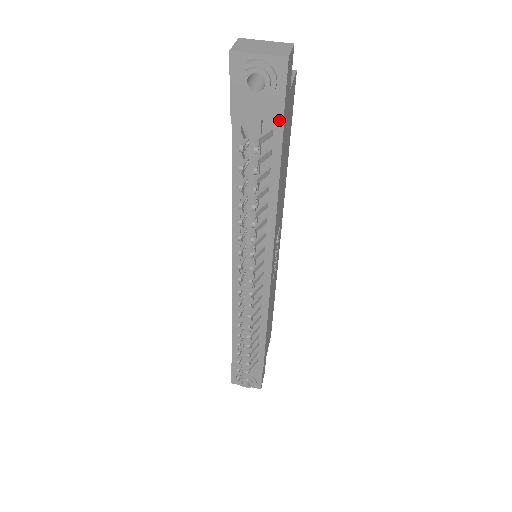
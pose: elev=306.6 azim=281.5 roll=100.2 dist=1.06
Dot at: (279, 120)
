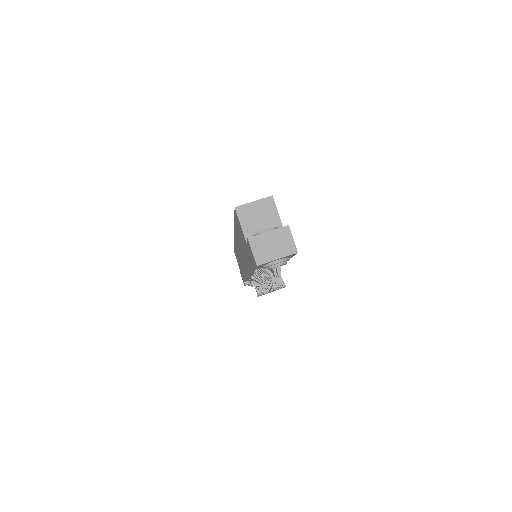
Dot at: occluded
